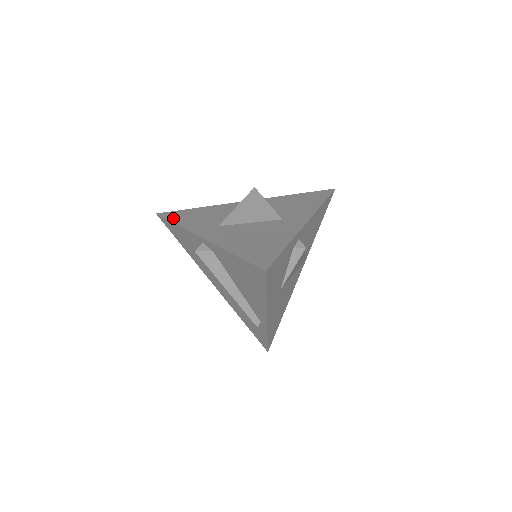
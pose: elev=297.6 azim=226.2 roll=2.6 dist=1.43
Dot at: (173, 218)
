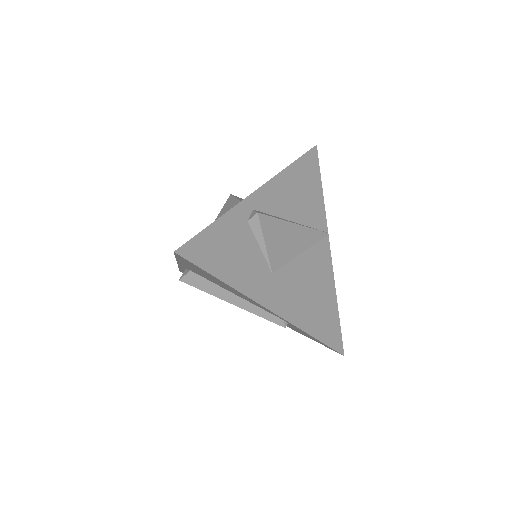
Dot at: occluded
